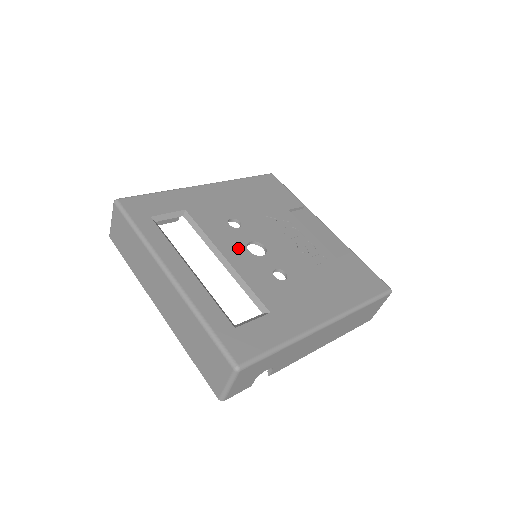
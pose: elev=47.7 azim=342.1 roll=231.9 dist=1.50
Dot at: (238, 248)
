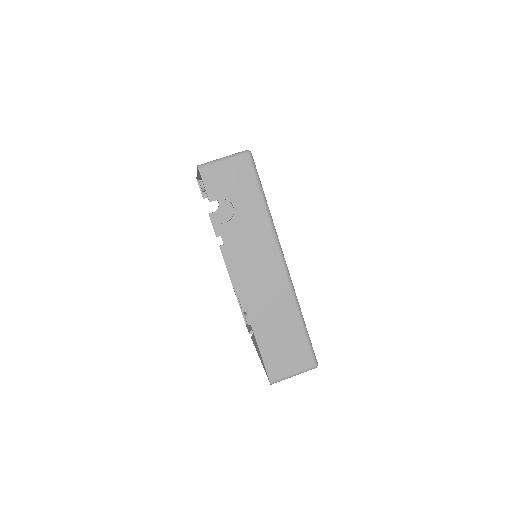
Dot at: occluded
